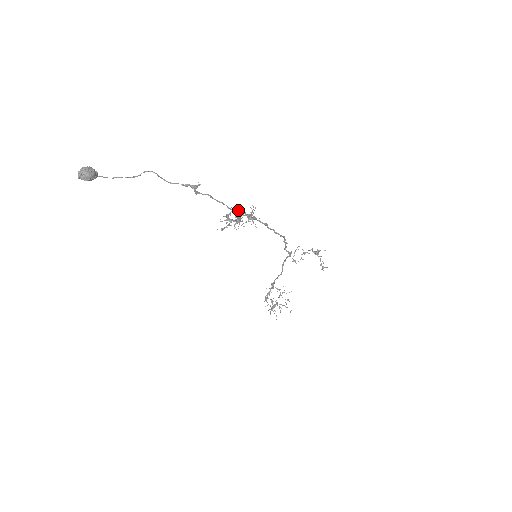
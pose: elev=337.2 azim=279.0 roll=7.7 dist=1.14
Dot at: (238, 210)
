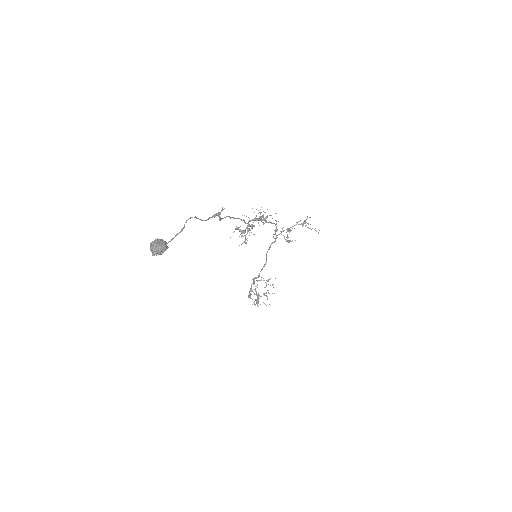
Dot at: (249, 218)
